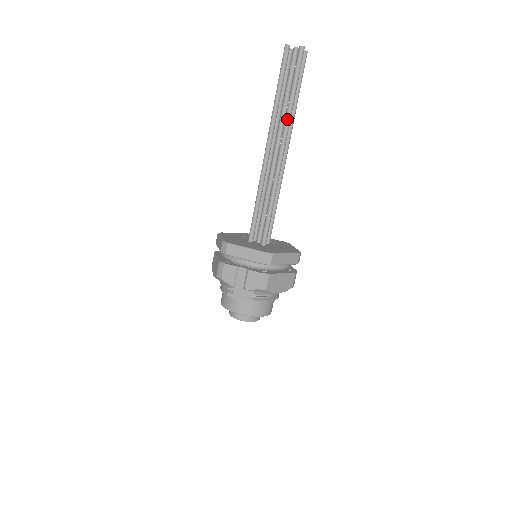
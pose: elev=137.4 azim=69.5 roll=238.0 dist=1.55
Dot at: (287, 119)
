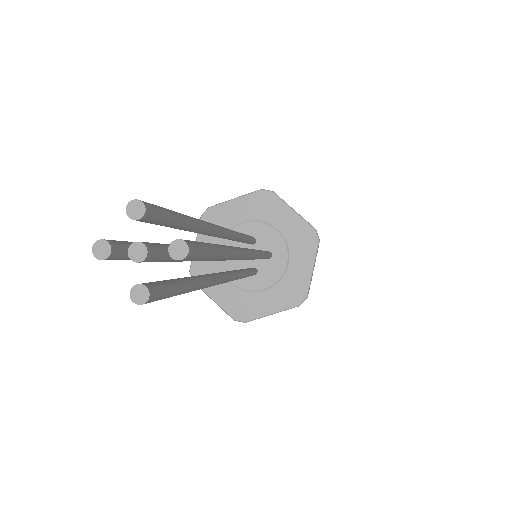
Dot at: occluded
